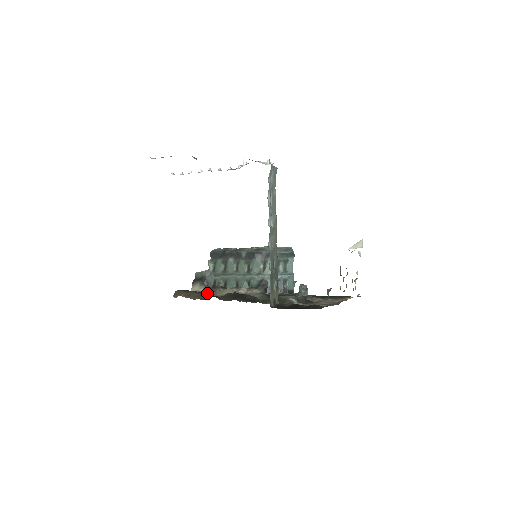
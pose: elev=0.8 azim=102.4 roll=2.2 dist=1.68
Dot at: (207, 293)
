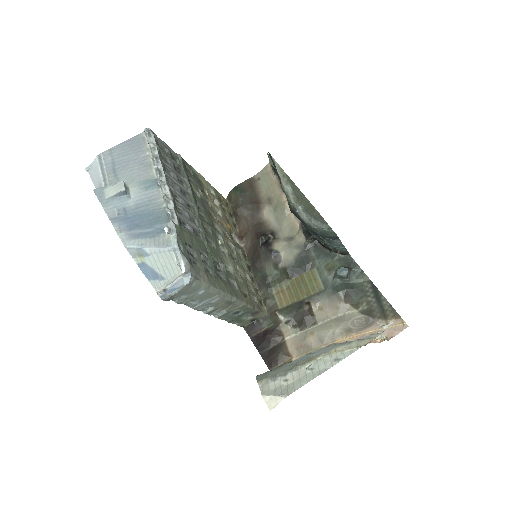
Dot at: (269, 193)
